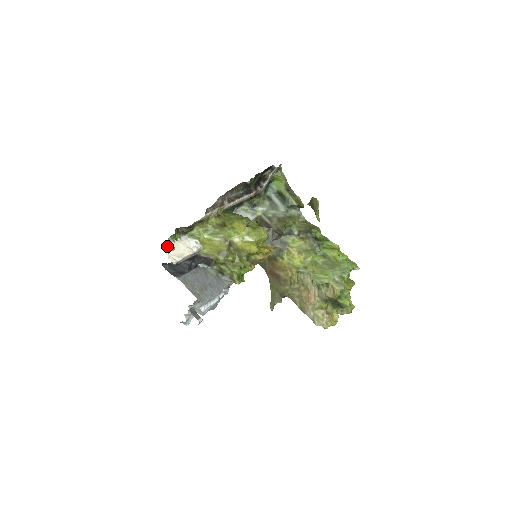
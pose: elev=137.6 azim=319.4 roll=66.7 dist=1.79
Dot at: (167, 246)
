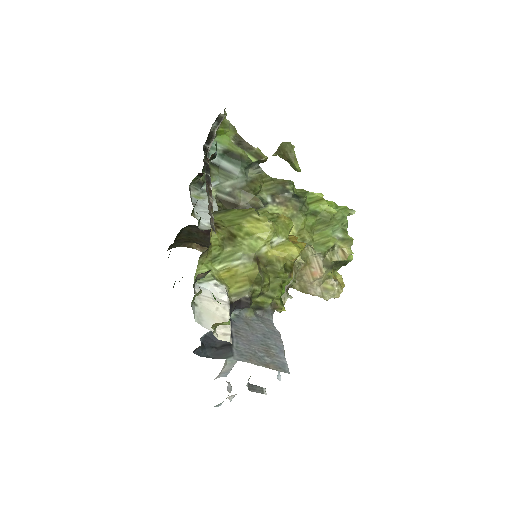
Dot at: (218, 323)
